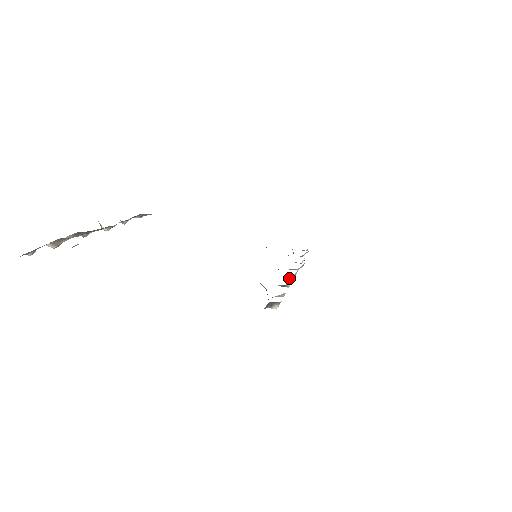
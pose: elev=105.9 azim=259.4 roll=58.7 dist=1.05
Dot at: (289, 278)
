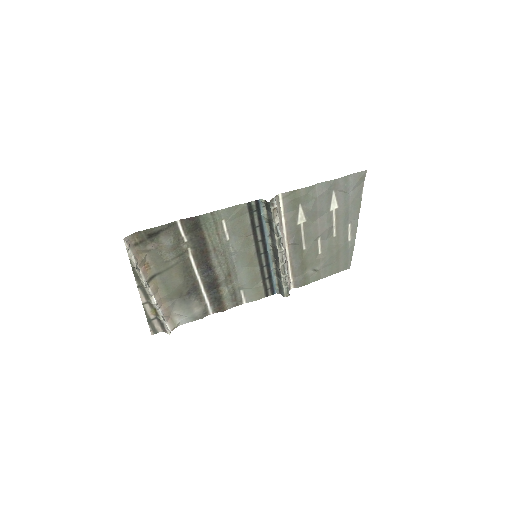
Dot at: (281, 250)
